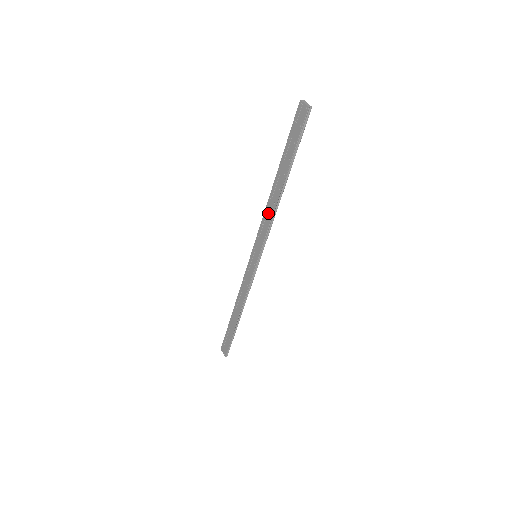
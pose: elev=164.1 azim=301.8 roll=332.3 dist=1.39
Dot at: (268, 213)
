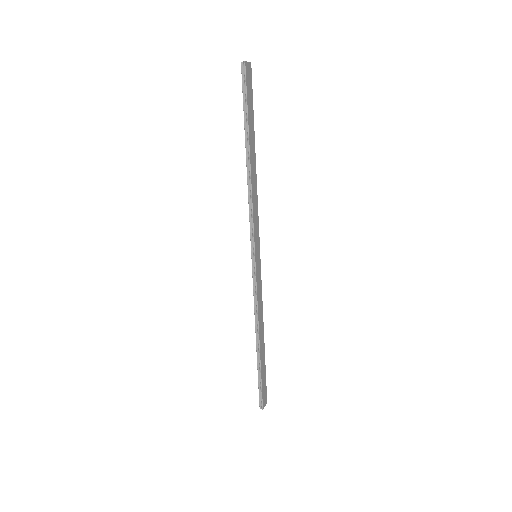
Dot at: occluded
